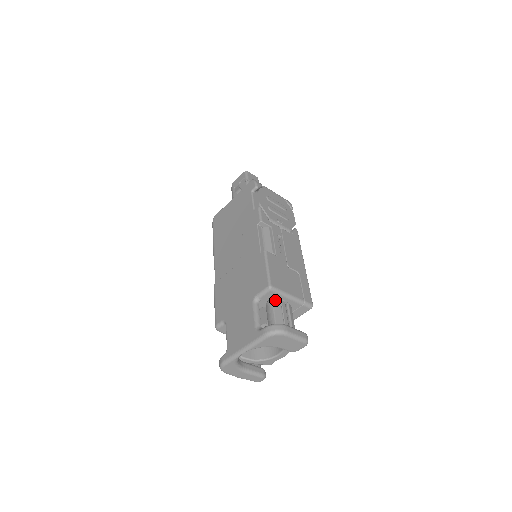
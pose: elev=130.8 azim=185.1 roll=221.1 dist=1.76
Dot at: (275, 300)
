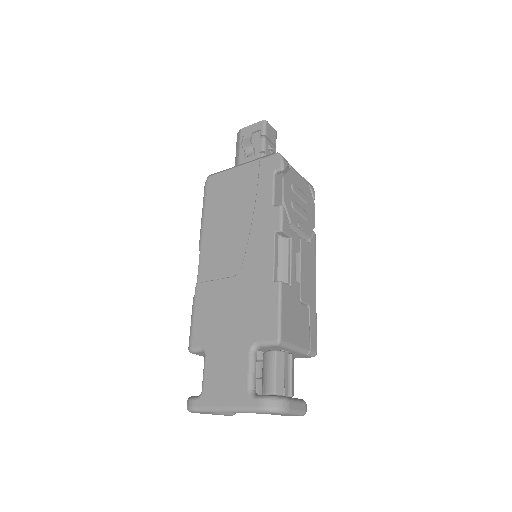
Dot at: (279, 354)
